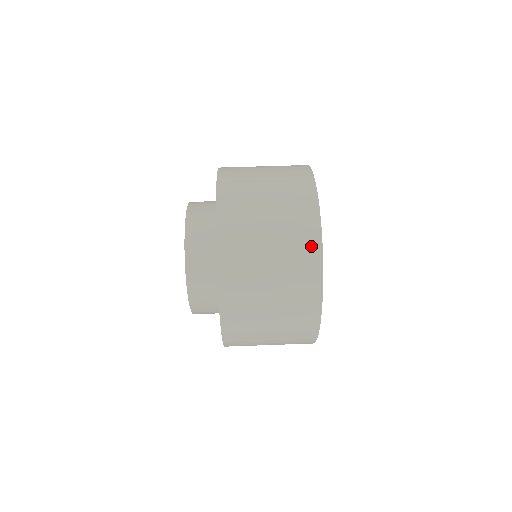
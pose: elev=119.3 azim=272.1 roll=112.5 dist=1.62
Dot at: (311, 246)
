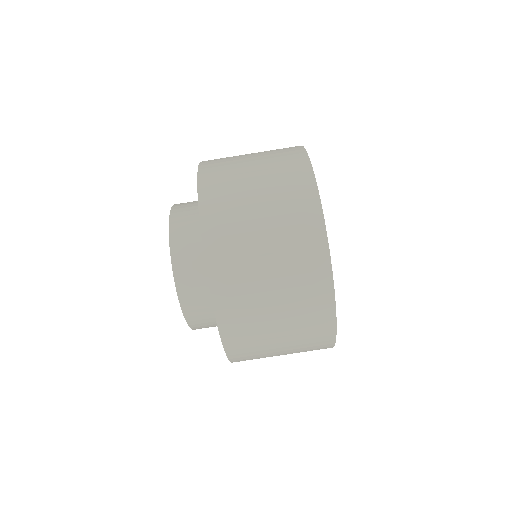
Dot at: (308, 204)
